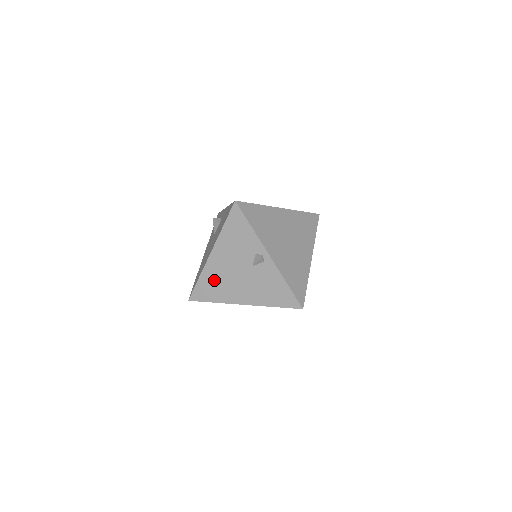
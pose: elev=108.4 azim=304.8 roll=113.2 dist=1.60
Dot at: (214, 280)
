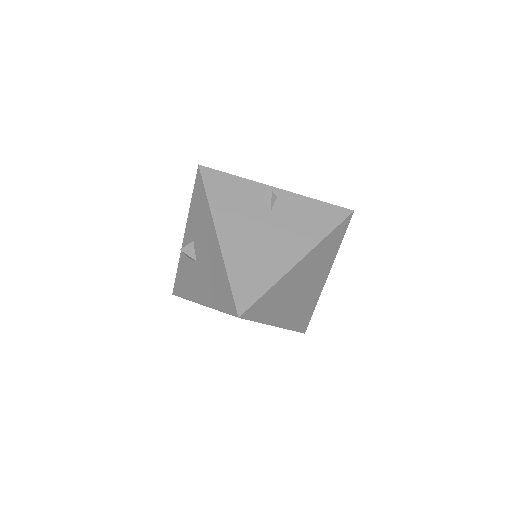
Dot at: (246, 261)
